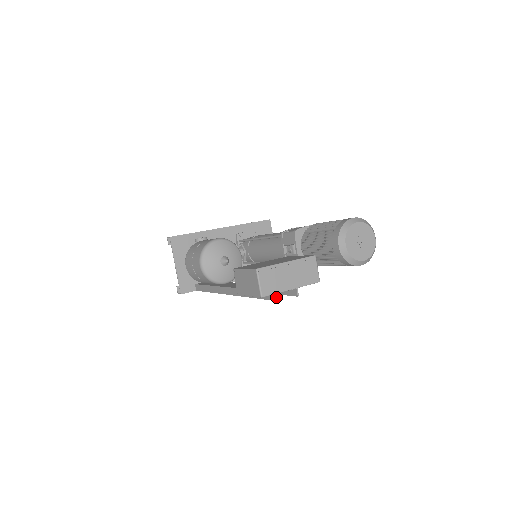
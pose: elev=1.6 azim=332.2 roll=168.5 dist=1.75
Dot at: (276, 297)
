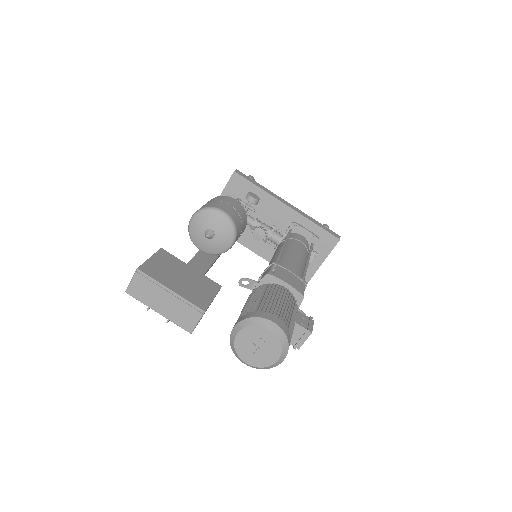
Dot at: occluded
